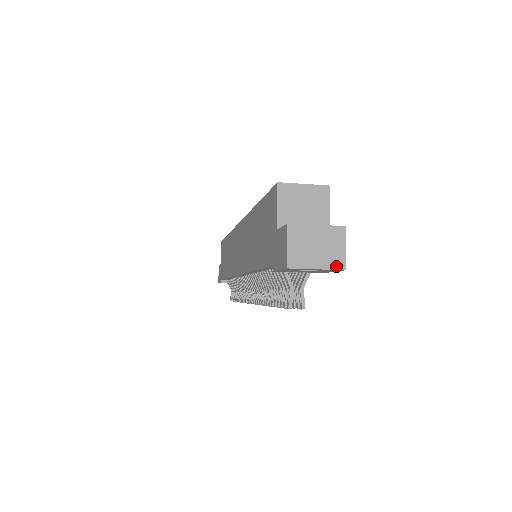
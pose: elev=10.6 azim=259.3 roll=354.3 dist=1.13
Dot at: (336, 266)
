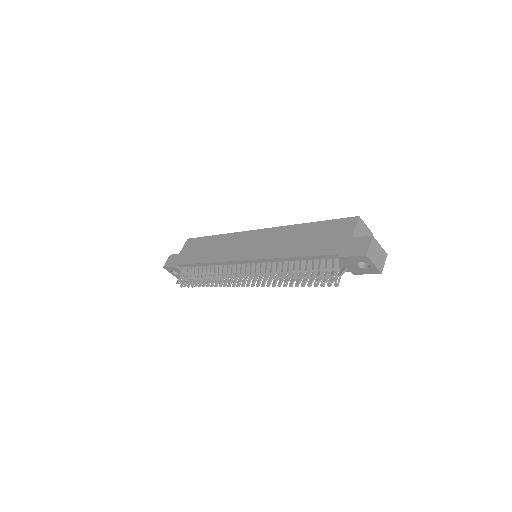
Dot at: (380, 269)
